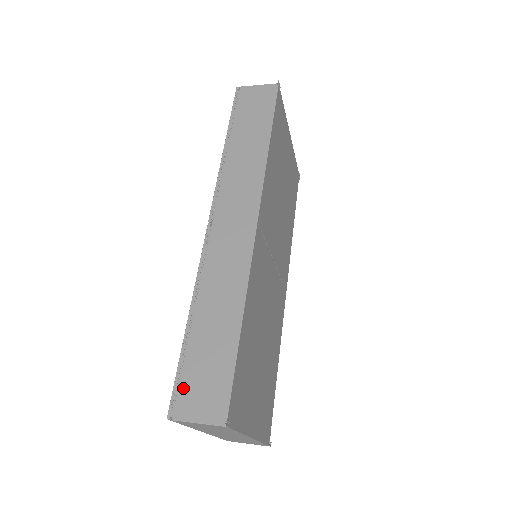
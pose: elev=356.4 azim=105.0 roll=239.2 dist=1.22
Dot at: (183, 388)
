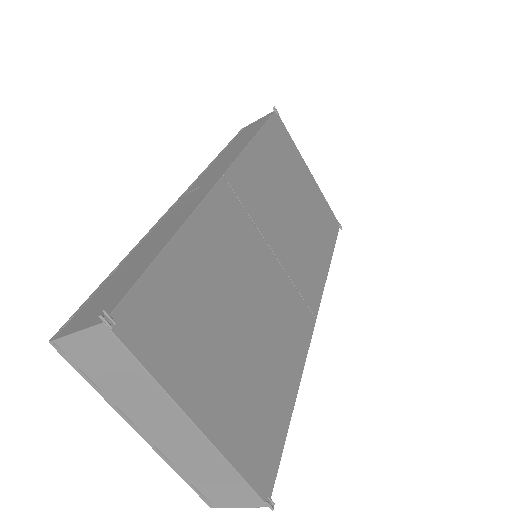
Dot at: (83, 309)
